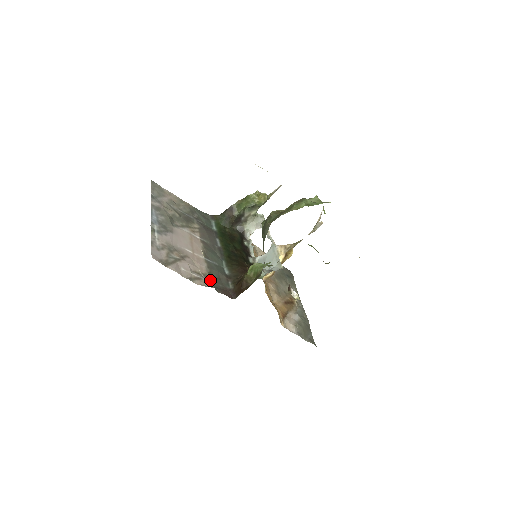
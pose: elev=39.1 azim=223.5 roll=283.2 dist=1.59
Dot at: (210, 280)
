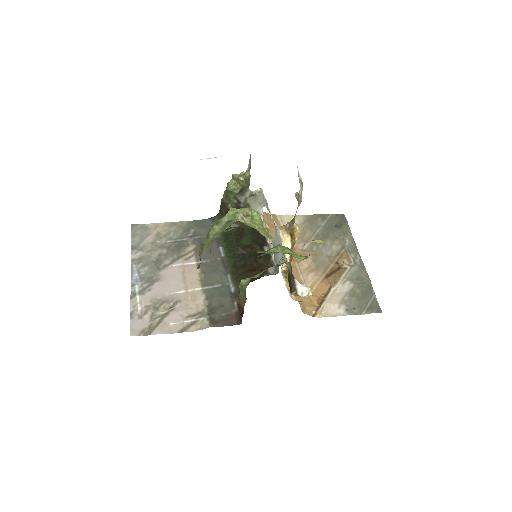
Dot at: (208, 316)
